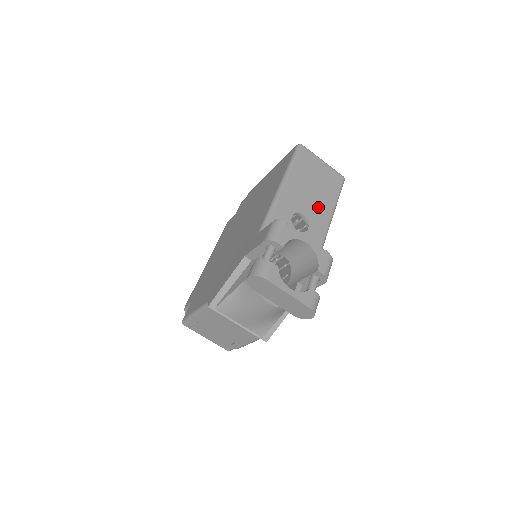
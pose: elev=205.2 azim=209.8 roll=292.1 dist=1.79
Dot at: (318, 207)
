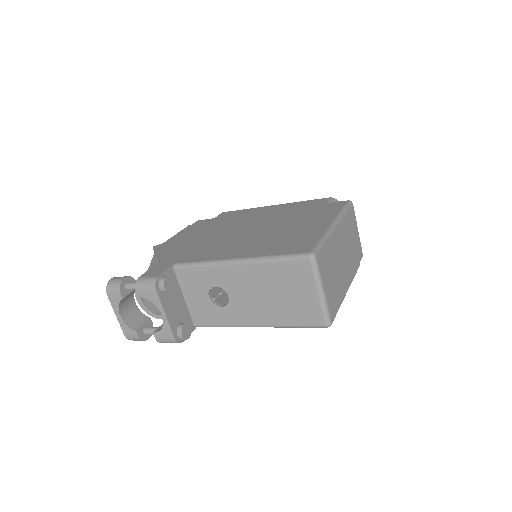
Dot at: (254, 308)
